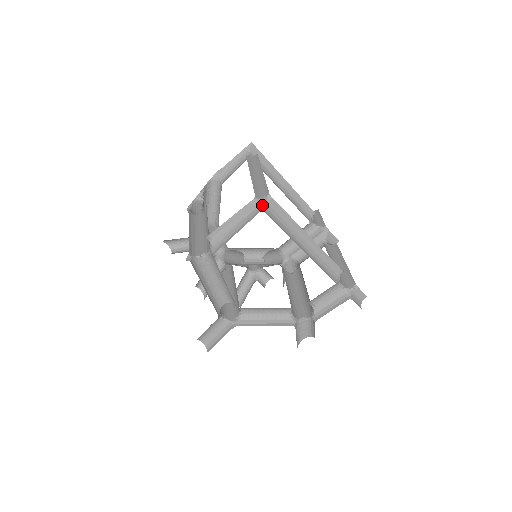
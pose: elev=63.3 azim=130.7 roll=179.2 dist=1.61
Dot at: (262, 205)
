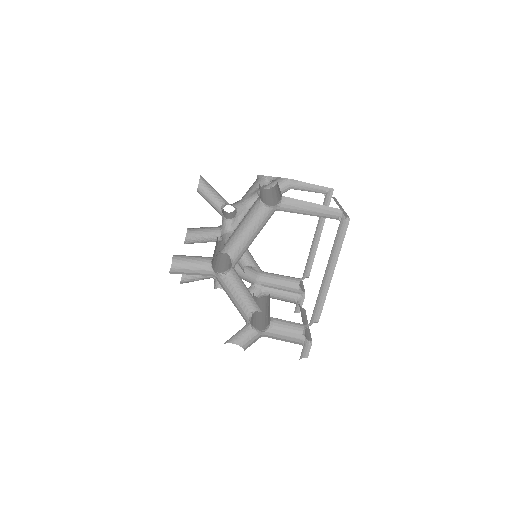
Dot at: (342, 218)
